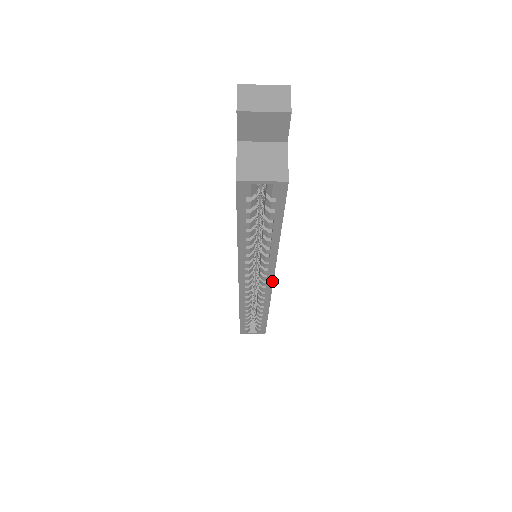
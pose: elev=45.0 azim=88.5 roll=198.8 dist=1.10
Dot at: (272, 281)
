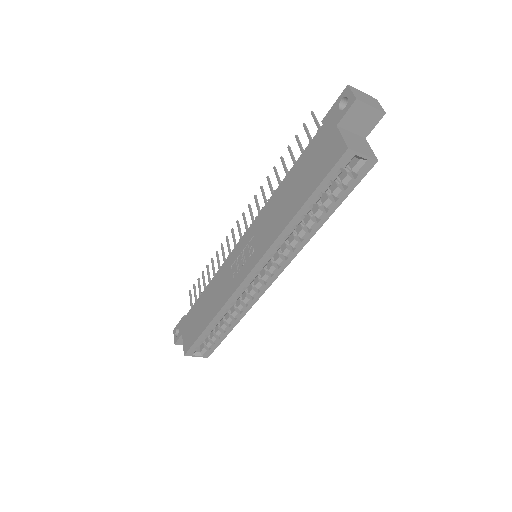
Dot at: (277, 276)
